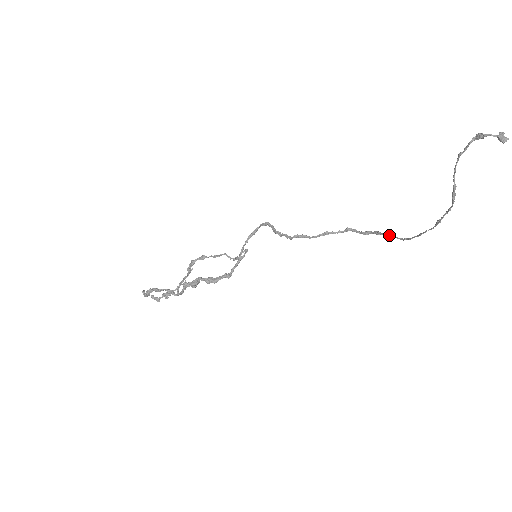
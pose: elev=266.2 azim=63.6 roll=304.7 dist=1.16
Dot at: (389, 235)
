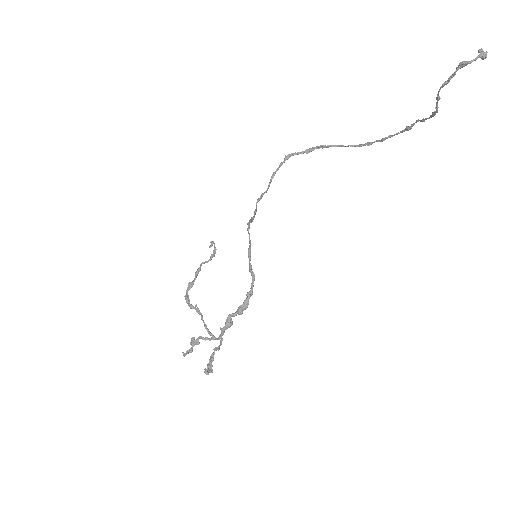
Dot at: (339, 146)
